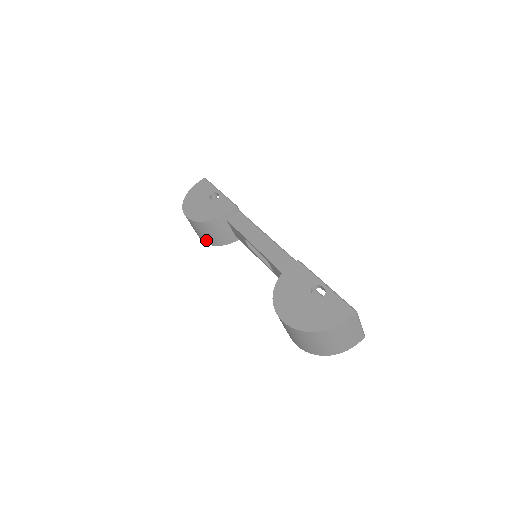
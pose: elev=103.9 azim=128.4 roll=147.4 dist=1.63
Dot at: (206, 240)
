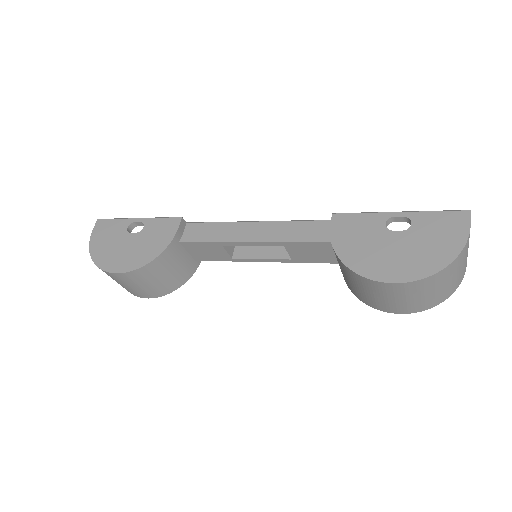
Dot at: (158, 291)
